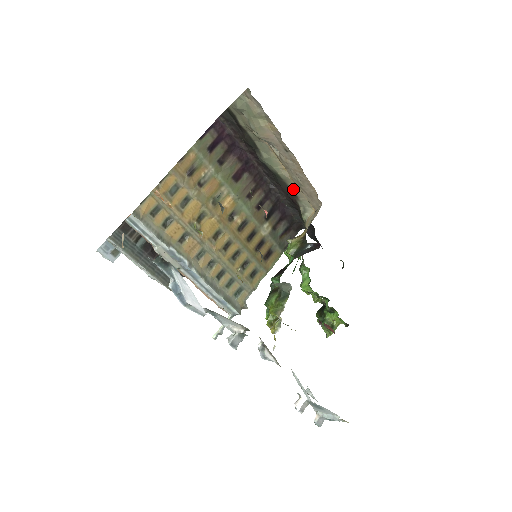
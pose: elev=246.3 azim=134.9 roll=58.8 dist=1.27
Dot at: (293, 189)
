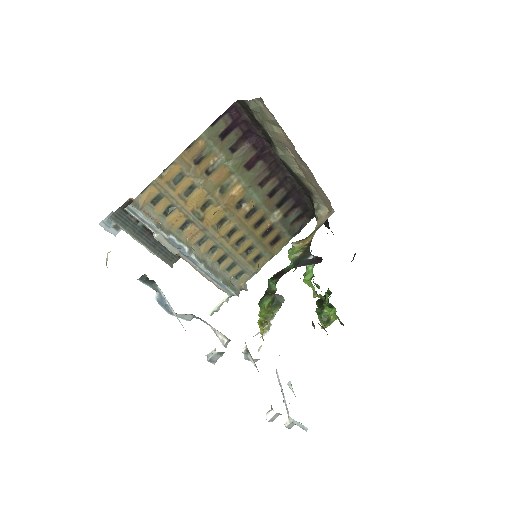
Dot at: (308, 186)
